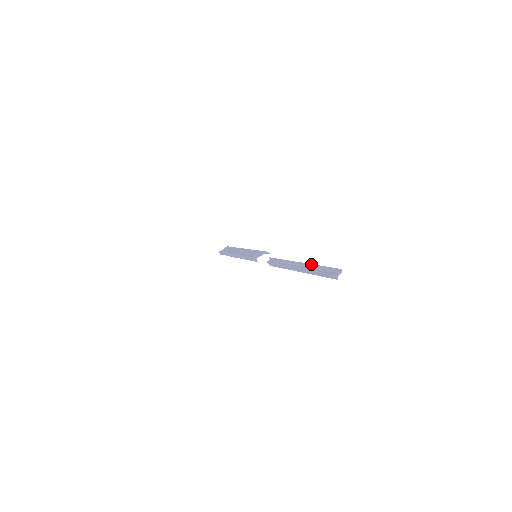
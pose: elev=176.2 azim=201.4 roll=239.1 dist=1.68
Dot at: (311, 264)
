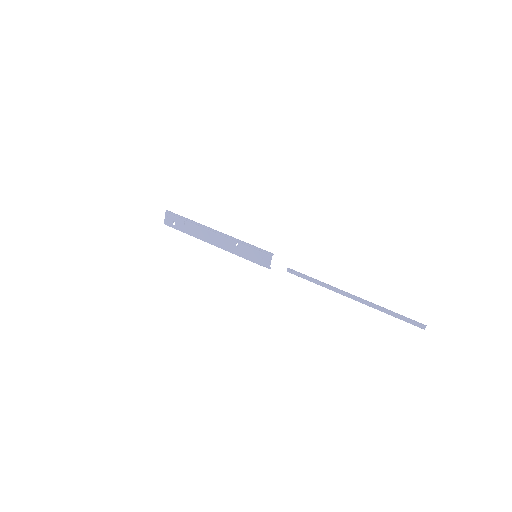
Dot at: (376, 307)
